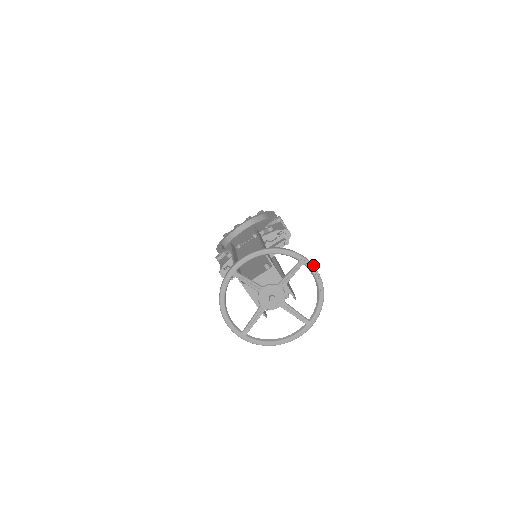
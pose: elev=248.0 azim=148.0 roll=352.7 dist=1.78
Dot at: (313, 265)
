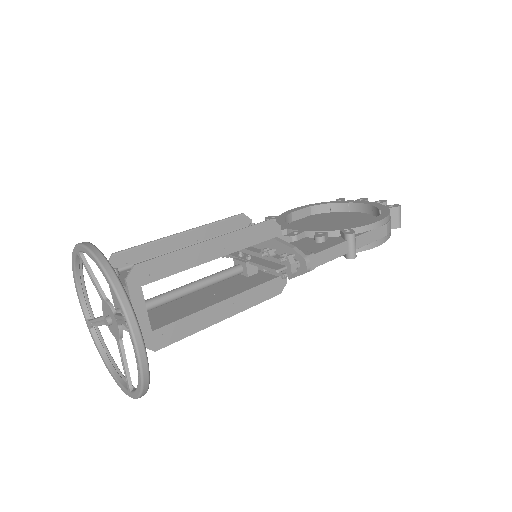
Dot at: (135, 338)
